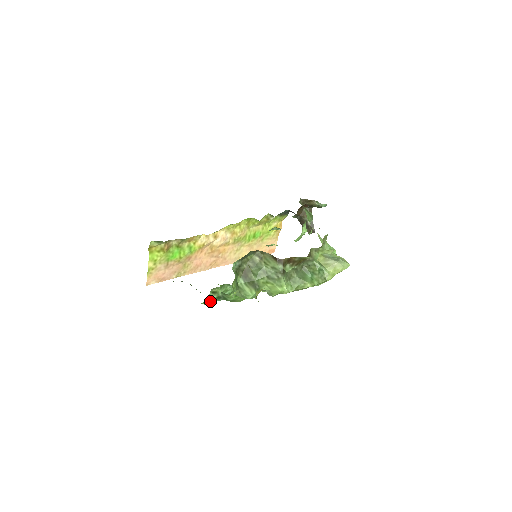
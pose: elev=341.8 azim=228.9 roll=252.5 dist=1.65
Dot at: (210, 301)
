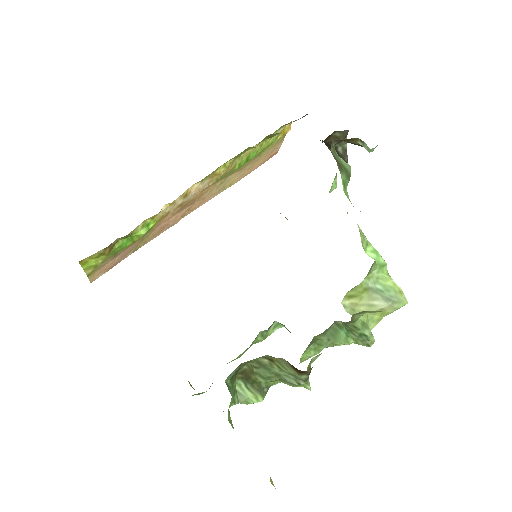
Dot at: occluded
